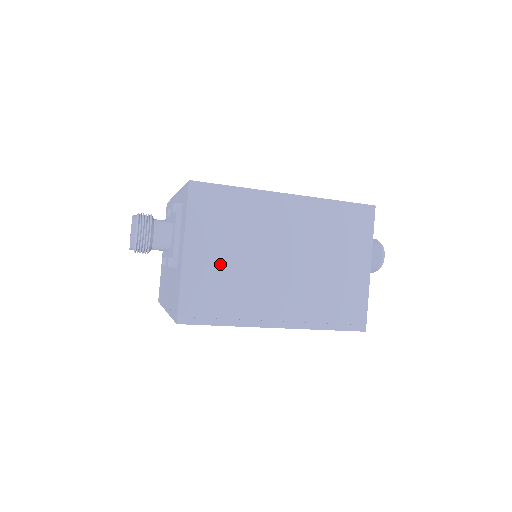
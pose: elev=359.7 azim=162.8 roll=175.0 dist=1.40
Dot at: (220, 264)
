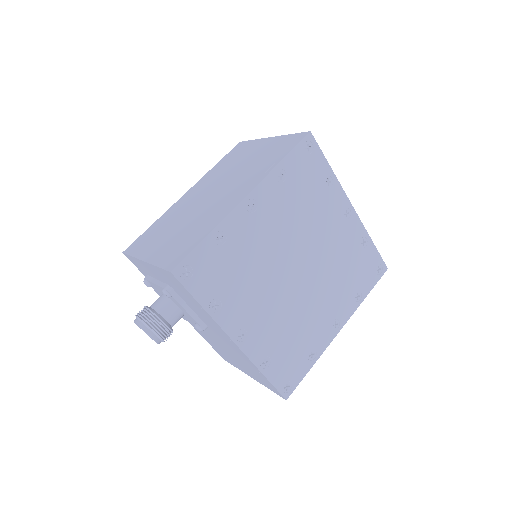
Dot at: (173, 237)
